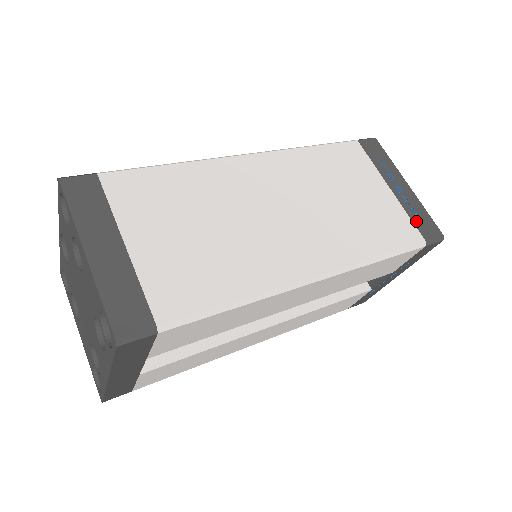
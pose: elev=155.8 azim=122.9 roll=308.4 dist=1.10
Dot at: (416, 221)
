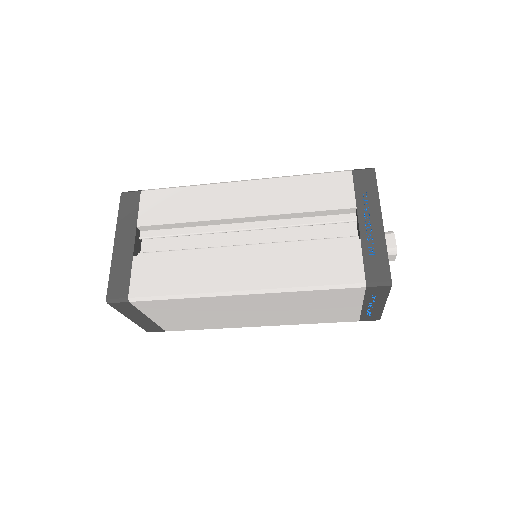
Dot at: occluded
